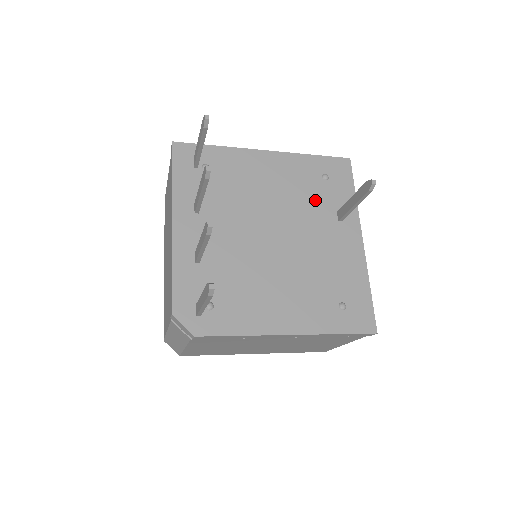
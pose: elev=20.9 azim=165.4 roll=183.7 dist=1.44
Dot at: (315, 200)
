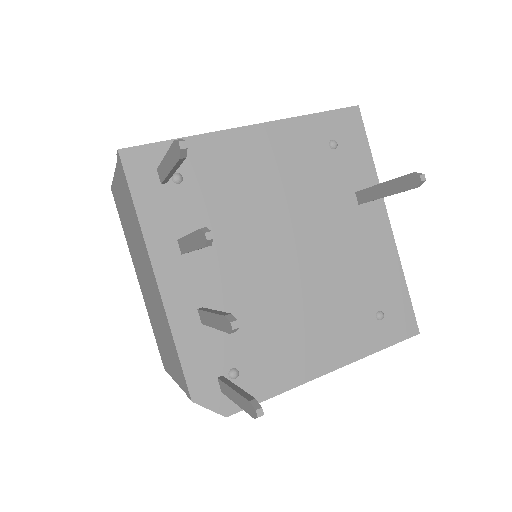
Dot at: (327, 183)
